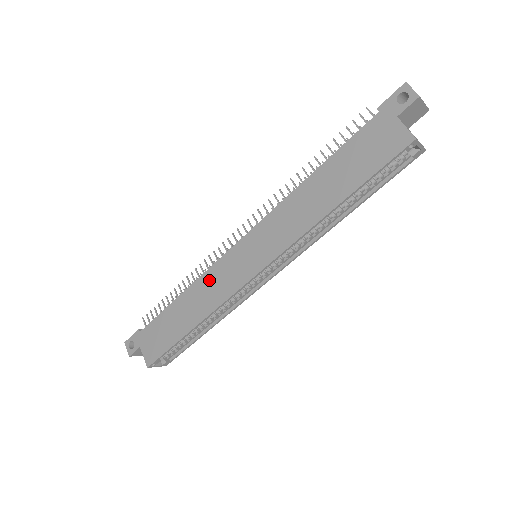
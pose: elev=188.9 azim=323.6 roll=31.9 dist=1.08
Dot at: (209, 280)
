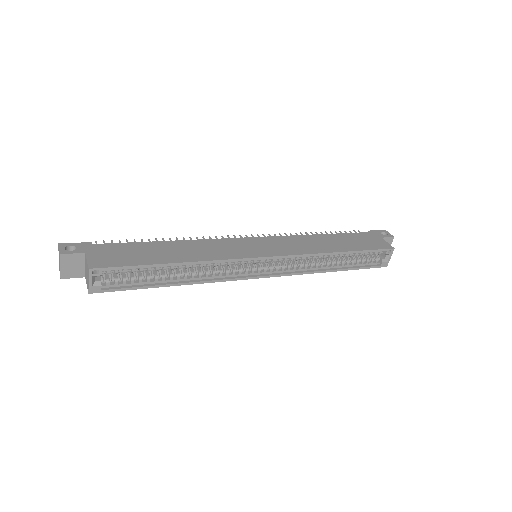
Dot at: (211, 244)
